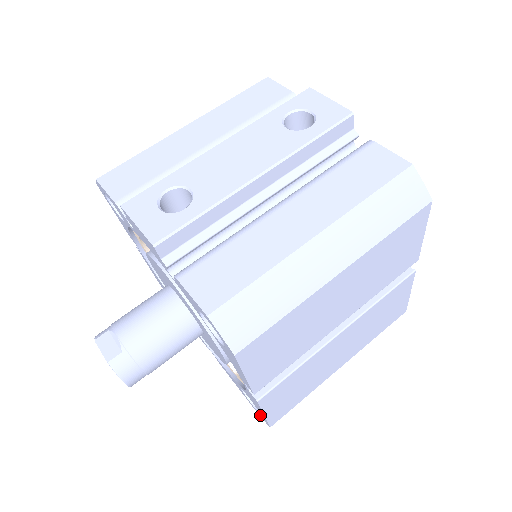
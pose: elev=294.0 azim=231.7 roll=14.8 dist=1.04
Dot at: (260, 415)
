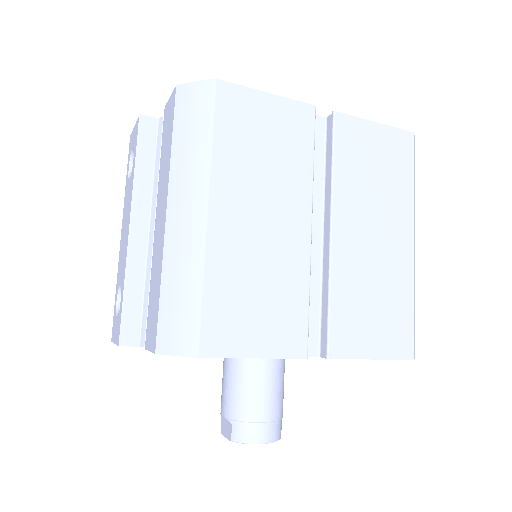
Dot at: occluded
